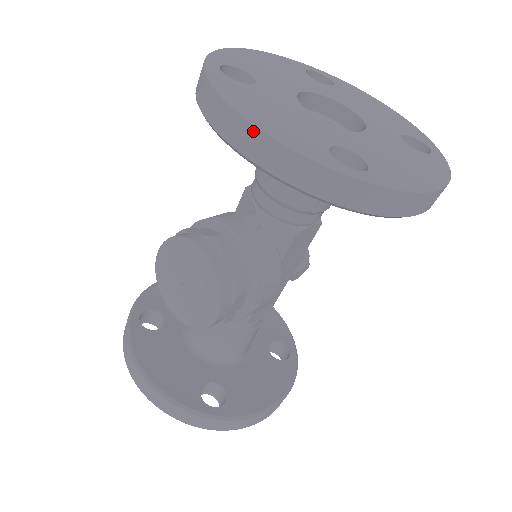
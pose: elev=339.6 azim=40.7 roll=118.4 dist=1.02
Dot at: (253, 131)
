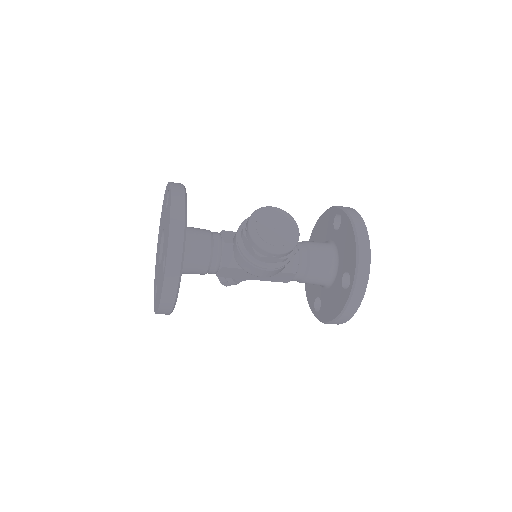
Dot at: (368, 244)
